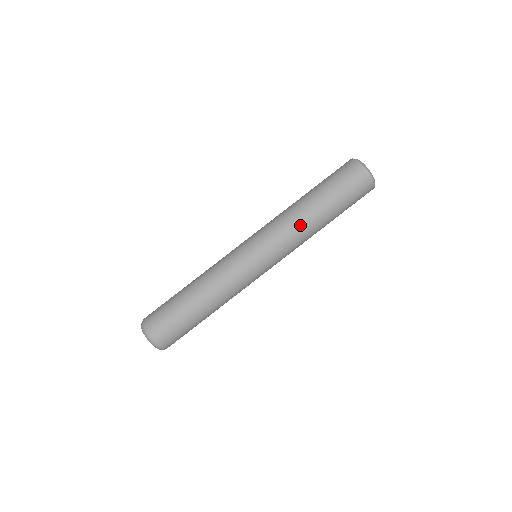
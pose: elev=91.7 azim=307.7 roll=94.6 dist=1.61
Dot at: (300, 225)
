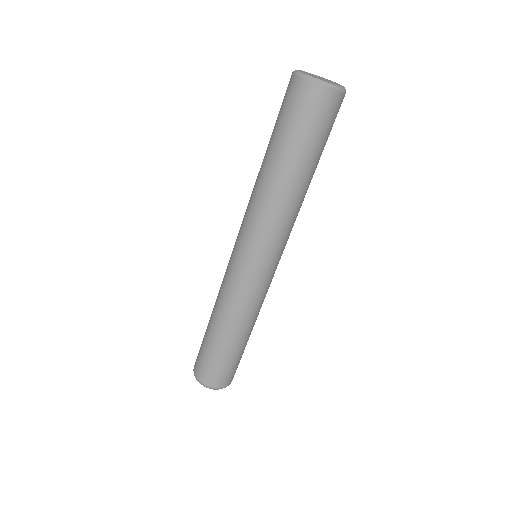
Dot at: (295, 209)
